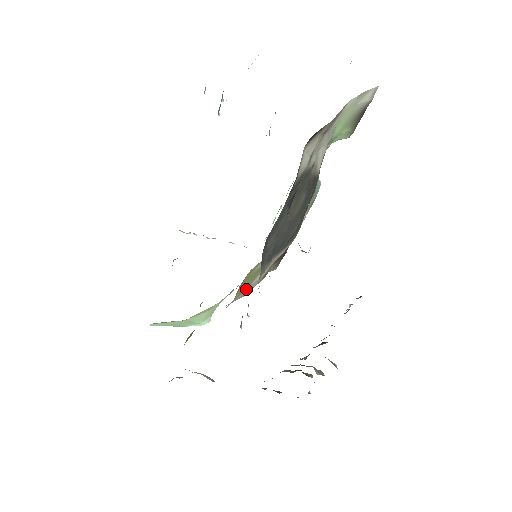
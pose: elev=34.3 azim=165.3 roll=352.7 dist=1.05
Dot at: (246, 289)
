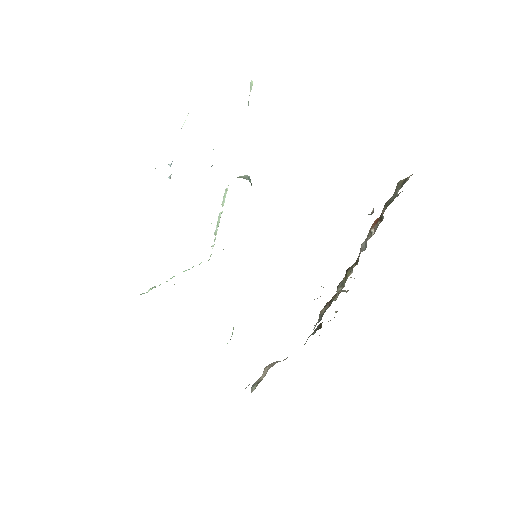
Dot at: occluded
